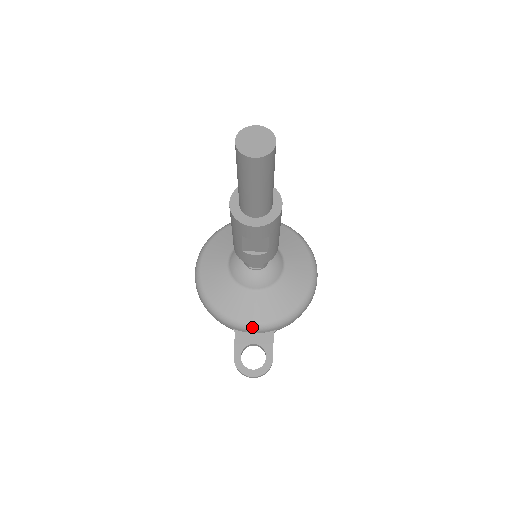
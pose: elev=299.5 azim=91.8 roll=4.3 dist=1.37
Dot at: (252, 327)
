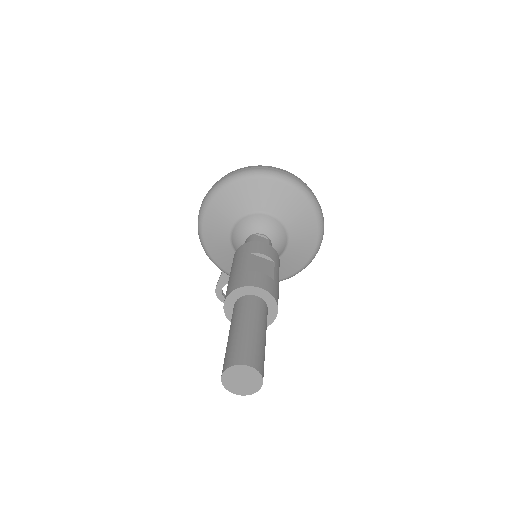
Dot at: occluded
